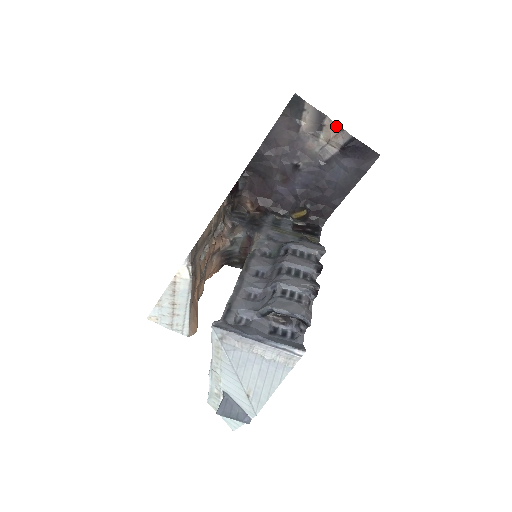
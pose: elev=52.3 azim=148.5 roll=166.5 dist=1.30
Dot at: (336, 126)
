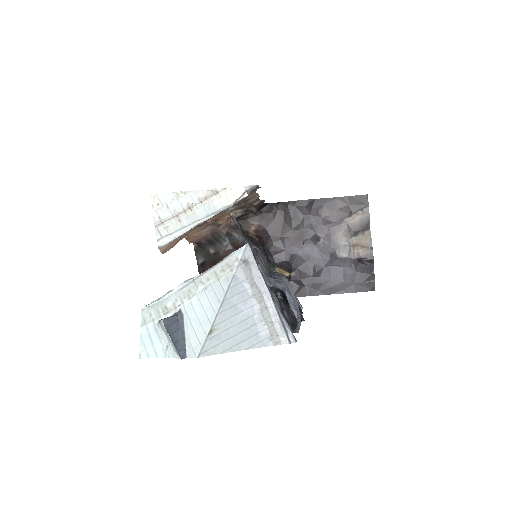
Dot at: (370, 242)
